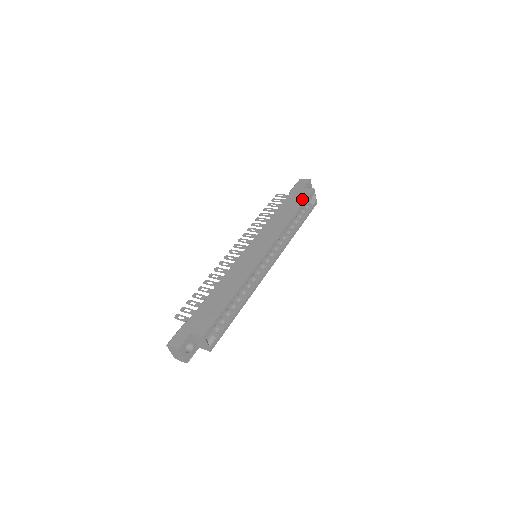
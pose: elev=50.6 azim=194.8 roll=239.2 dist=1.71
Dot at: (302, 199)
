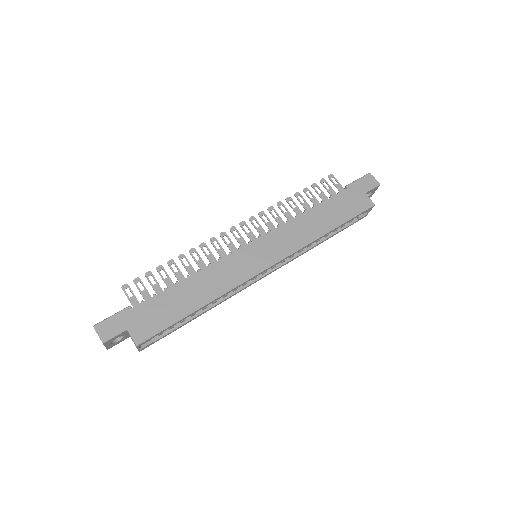
Dot at: (352, 212)
